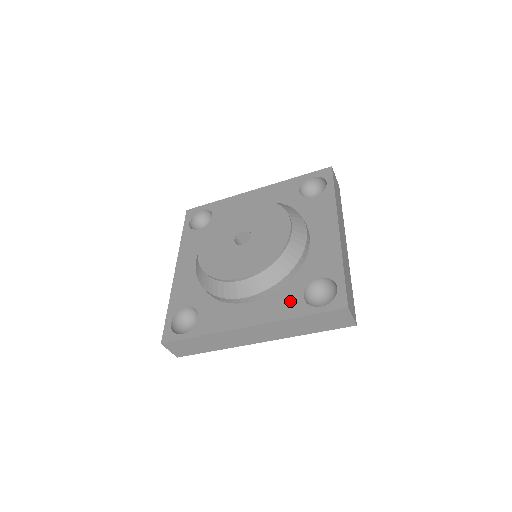
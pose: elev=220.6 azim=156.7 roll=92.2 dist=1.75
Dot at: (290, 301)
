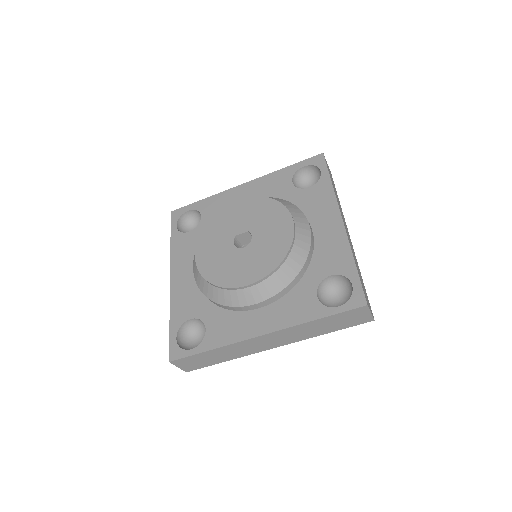
Dot at: (304, 303)
